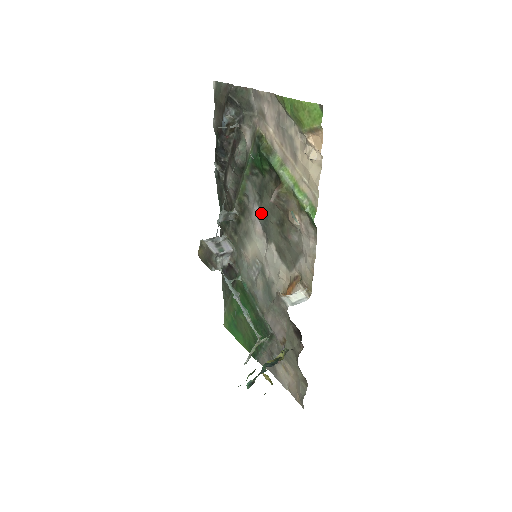
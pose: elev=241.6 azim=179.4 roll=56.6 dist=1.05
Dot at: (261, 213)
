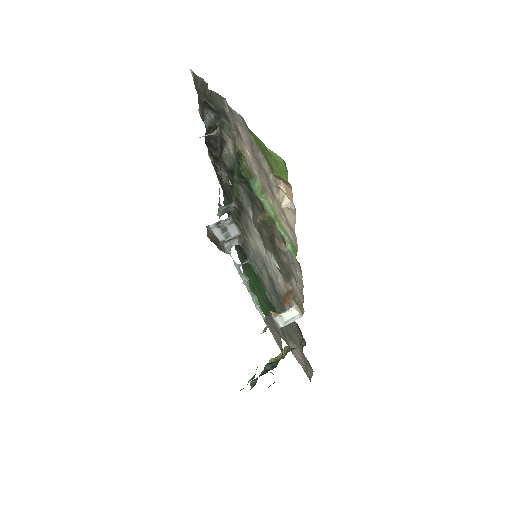
Dot at: (254, 221)
